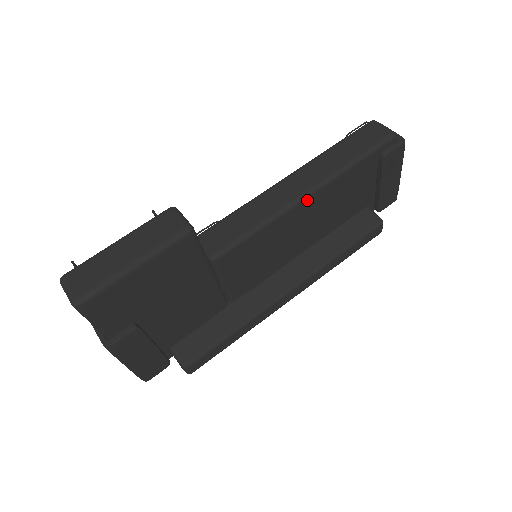
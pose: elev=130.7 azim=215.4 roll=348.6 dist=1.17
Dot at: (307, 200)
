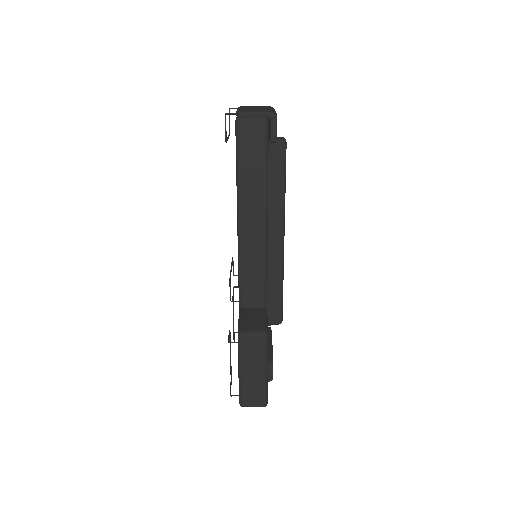
Dot at: (267, 223)
